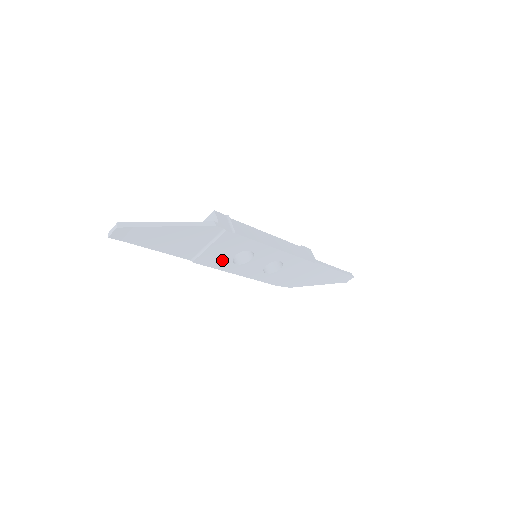
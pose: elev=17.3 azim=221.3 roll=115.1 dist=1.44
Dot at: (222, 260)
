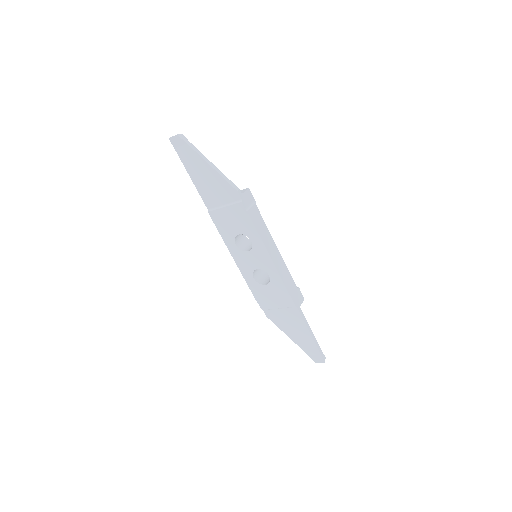
Dot at: (228, 230)
